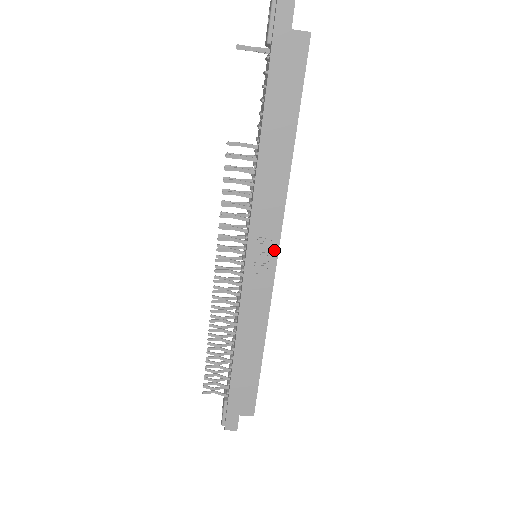
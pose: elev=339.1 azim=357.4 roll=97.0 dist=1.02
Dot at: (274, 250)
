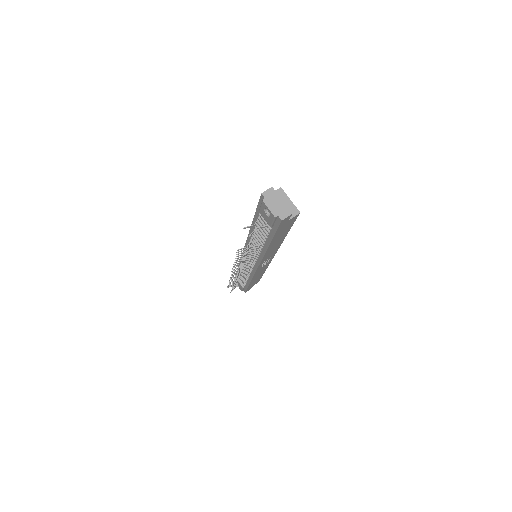
Dot at: occluded
